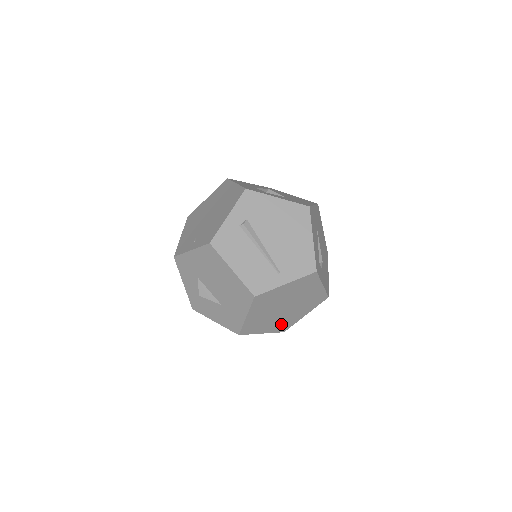
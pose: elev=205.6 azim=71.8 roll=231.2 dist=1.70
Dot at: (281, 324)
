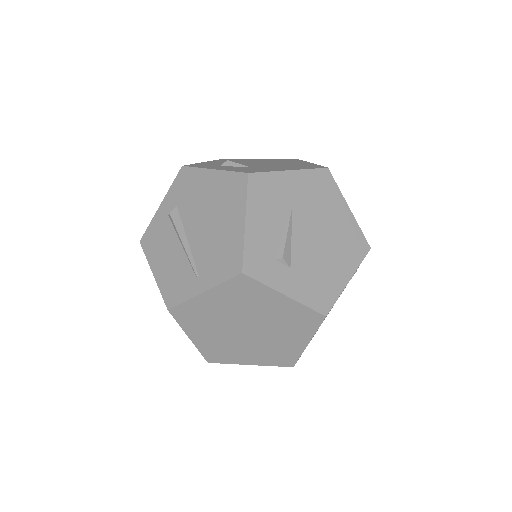
Dot at: (272, 354)
